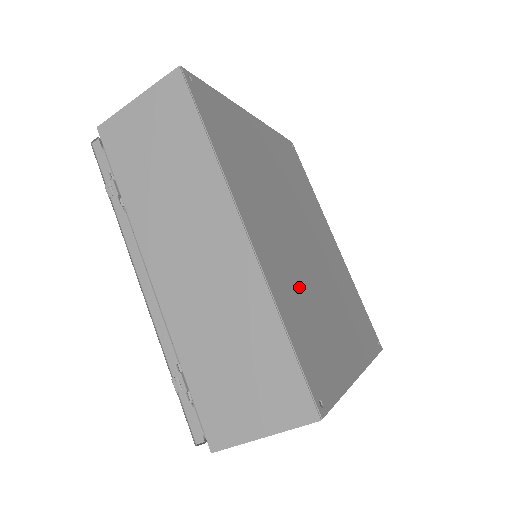
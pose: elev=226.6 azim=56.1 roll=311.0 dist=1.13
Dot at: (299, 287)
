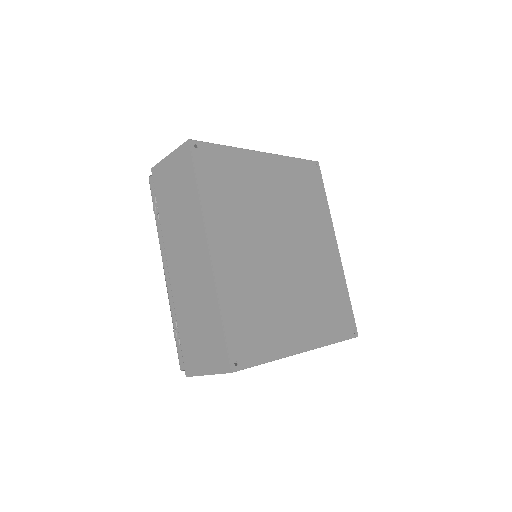
Dot at: (254, 288)
